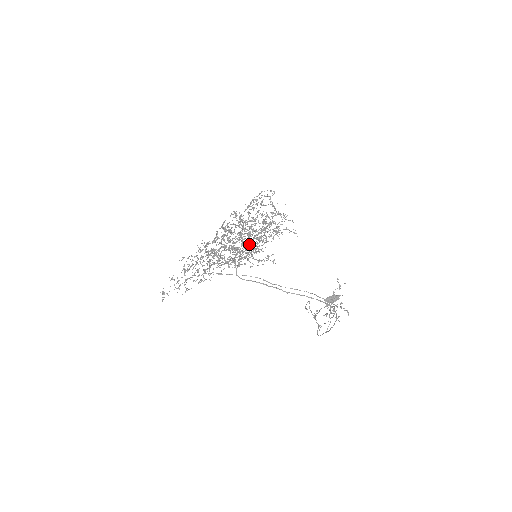
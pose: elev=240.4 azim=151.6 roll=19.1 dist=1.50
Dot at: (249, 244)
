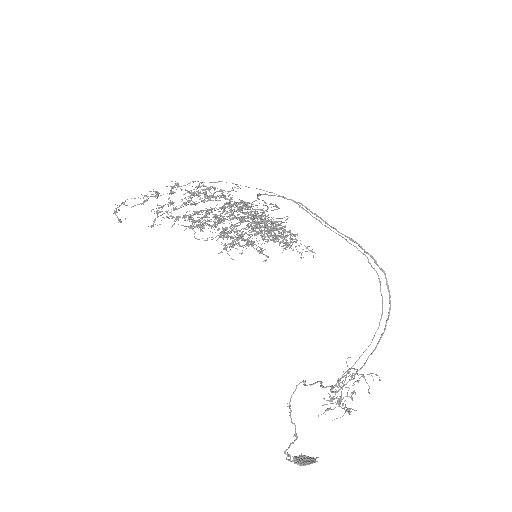
Dot at: (260, 221)
